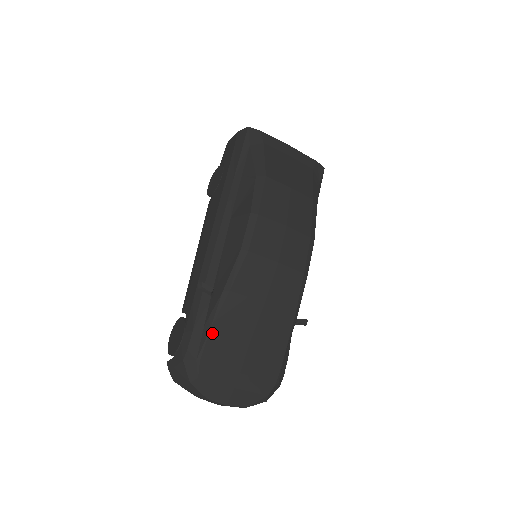
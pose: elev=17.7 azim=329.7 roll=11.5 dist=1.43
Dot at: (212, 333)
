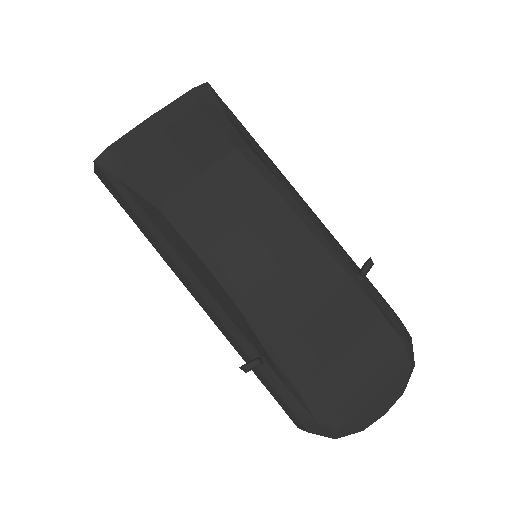
Dot at: (303, 392)
